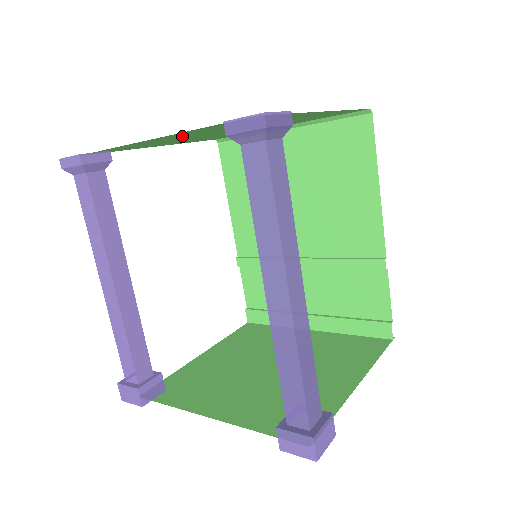
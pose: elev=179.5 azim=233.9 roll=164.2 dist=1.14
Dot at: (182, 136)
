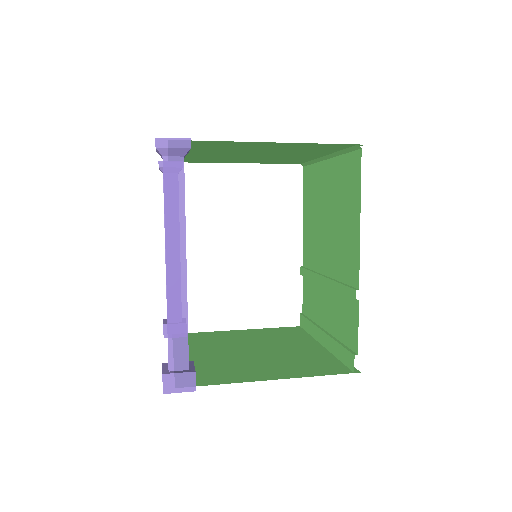
Dot at: (199, 154)
